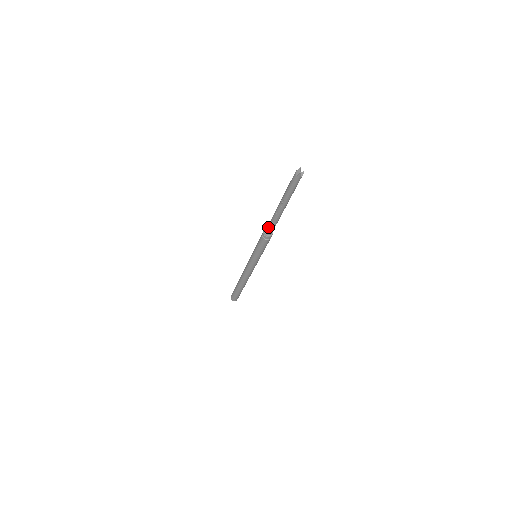
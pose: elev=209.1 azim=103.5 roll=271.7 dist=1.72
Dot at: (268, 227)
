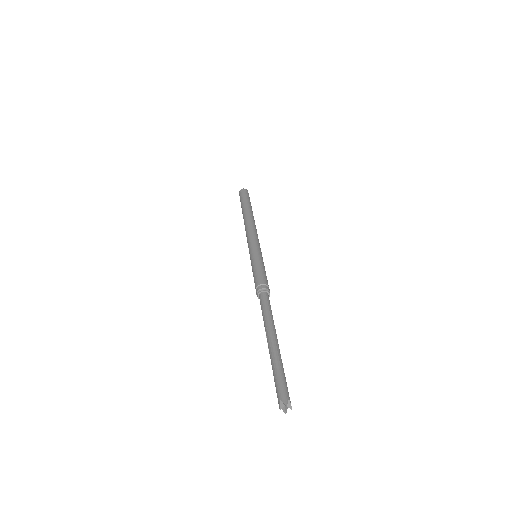
Dot at: (261, 307)
